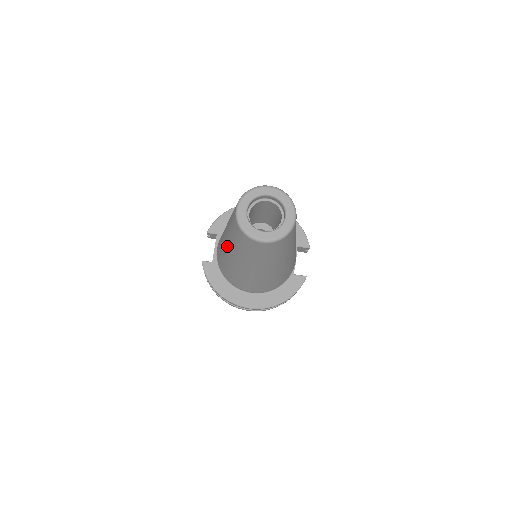
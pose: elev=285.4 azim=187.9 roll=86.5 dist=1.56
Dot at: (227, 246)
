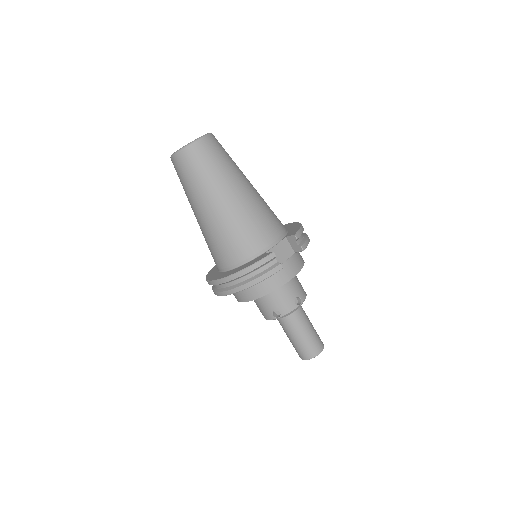
Dot at: occluded
